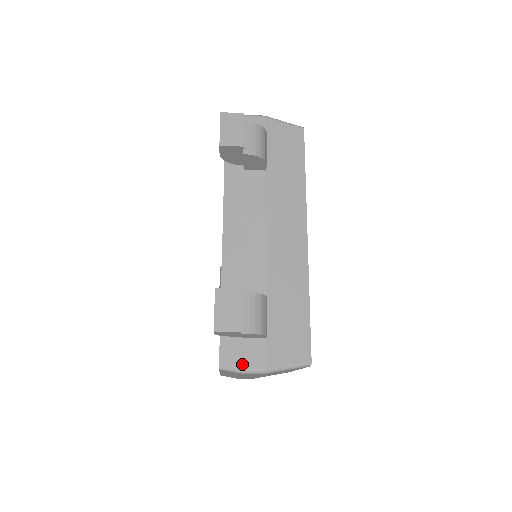
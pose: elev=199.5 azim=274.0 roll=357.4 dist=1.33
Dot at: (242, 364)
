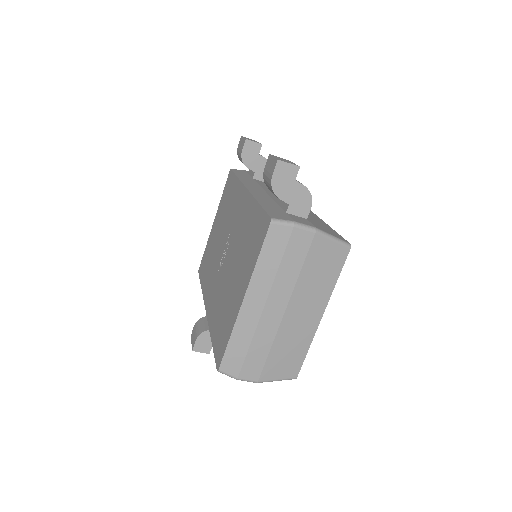
Dot at: (293, 220)
